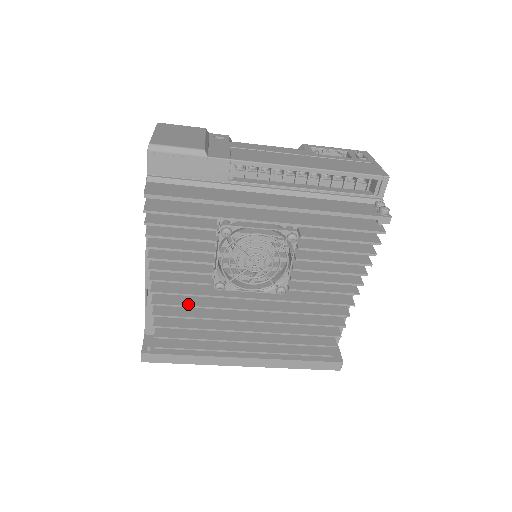
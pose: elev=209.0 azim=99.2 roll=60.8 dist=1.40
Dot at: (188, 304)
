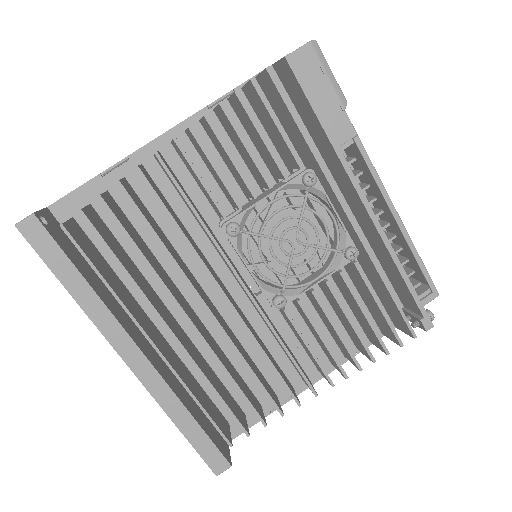
Dot at: (172, 214)
